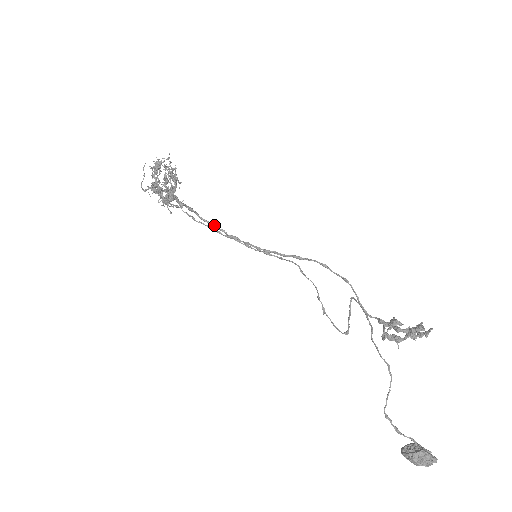
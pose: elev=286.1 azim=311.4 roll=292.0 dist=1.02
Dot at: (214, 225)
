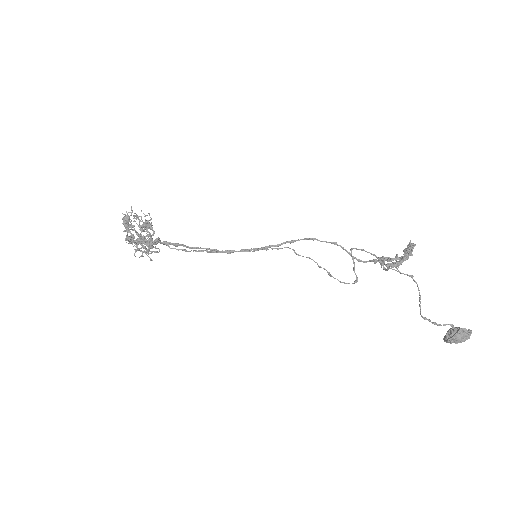
Dot at: (205, 248)
